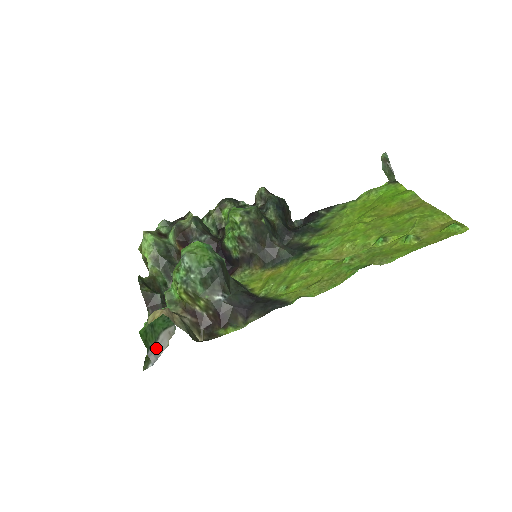
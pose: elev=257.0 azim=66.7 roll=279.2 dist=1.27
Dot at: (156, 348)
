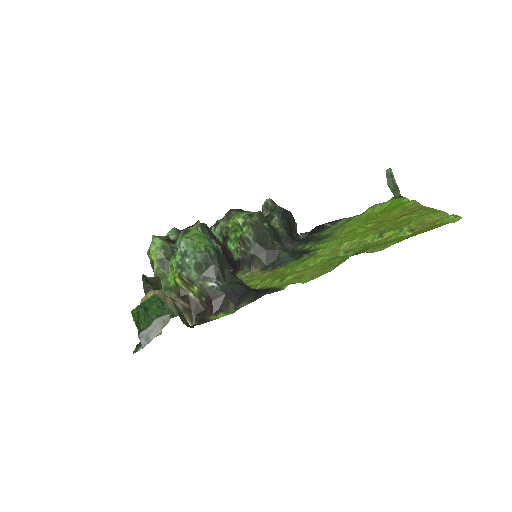
Dot at: (148, 332)
